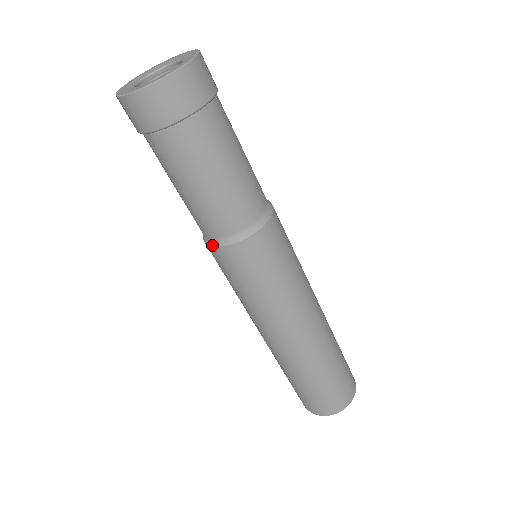
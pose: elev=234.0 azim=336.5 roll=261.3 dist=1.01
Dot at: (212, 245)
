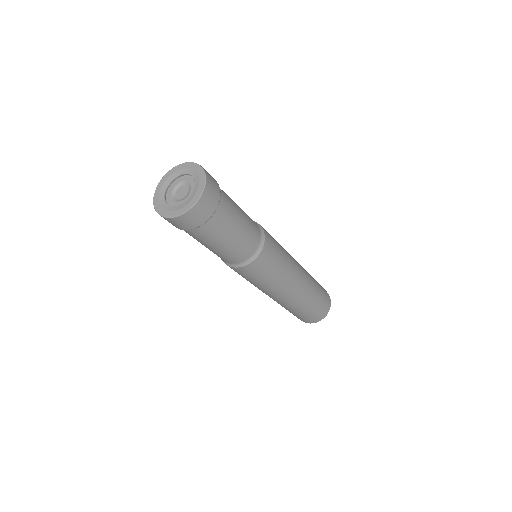
Dot at: (243, 266)
